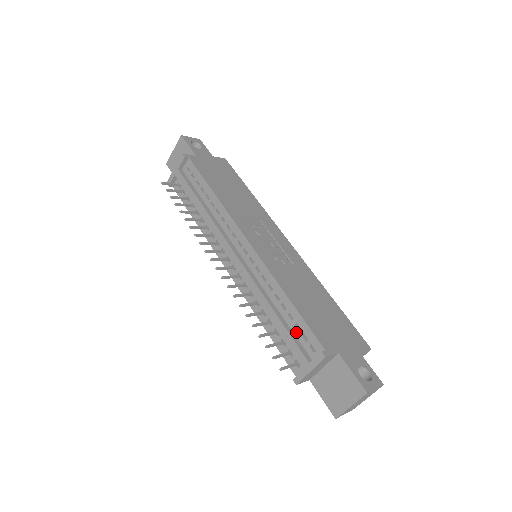
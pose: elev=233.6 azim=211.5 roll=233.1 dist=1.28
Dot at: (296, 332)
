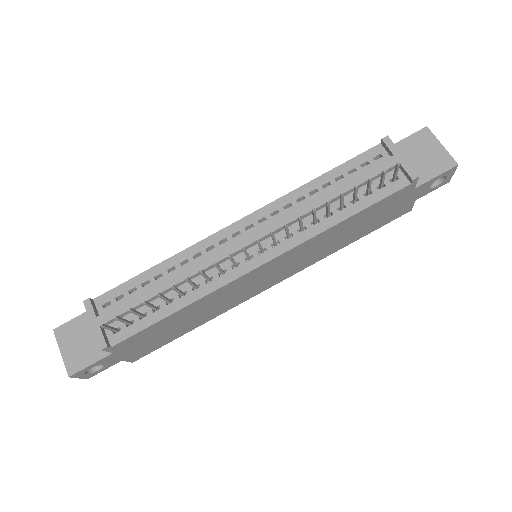
Dot at: (357, 174)
